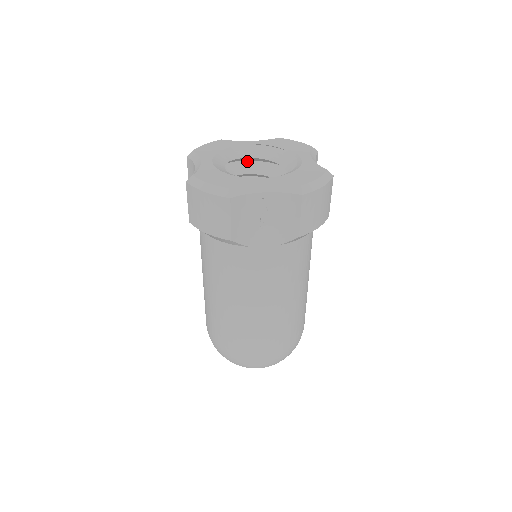
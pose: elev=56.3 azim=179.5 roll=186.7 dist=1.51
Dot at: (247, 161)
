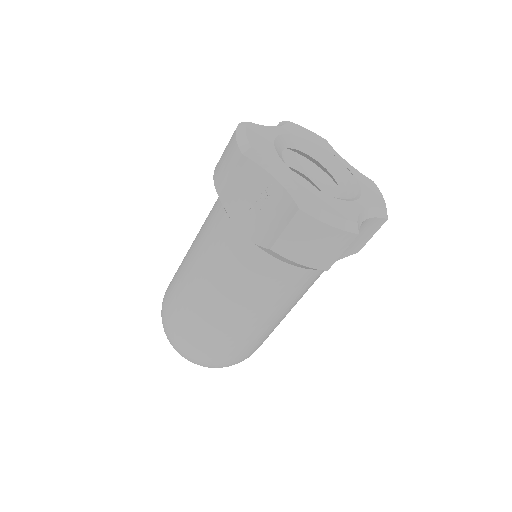
Dot at: (326, 174)
